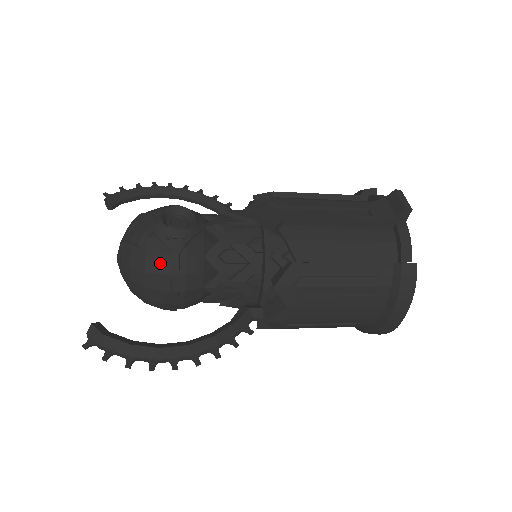
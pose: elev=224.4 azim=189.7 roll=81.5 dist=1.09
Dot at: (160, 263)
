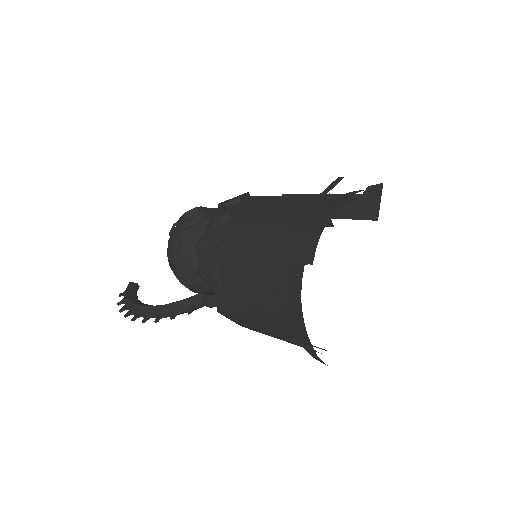
Dot at: (170, 247)
